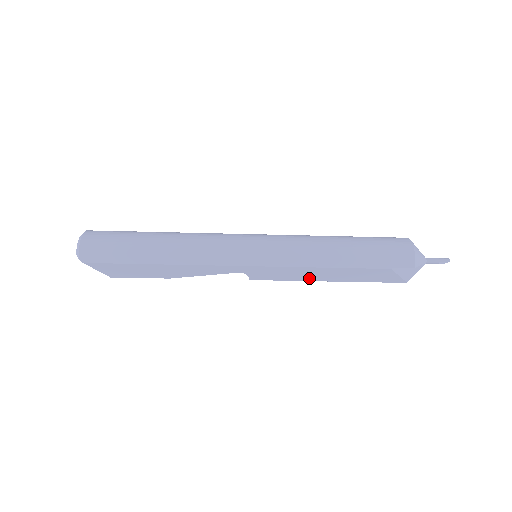
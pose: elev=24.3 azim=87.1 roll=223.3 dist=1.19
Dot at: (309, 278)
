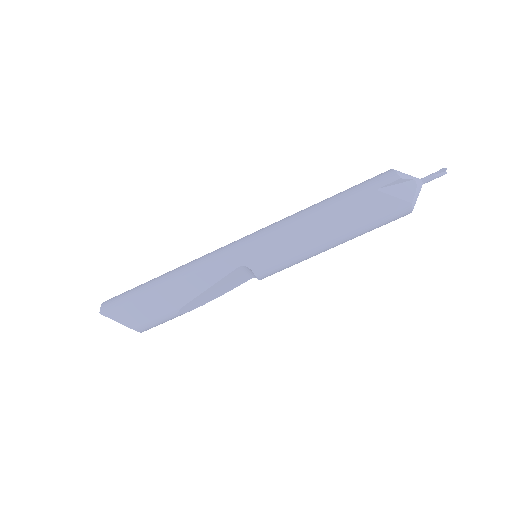
Dot at: (309, 244)
